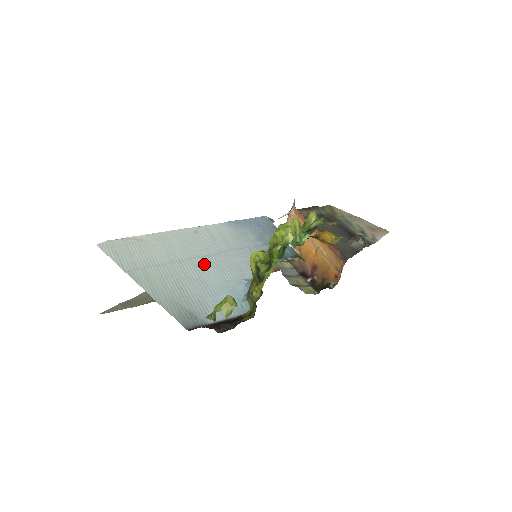
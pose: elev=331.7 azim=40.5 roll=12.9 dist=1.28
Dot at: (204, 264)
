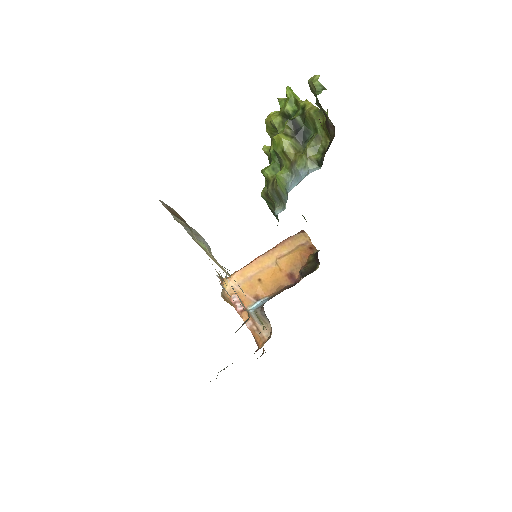
Dot at: occluded
